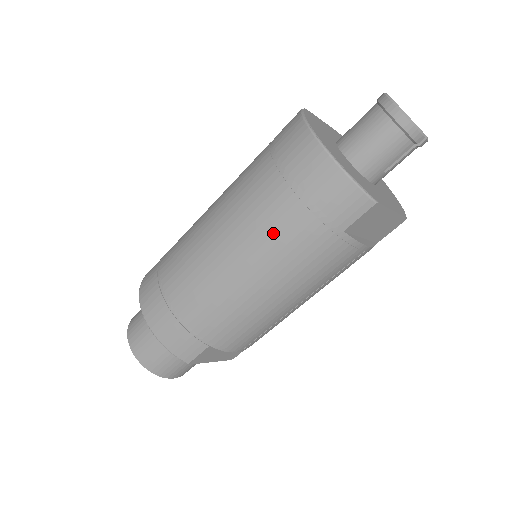
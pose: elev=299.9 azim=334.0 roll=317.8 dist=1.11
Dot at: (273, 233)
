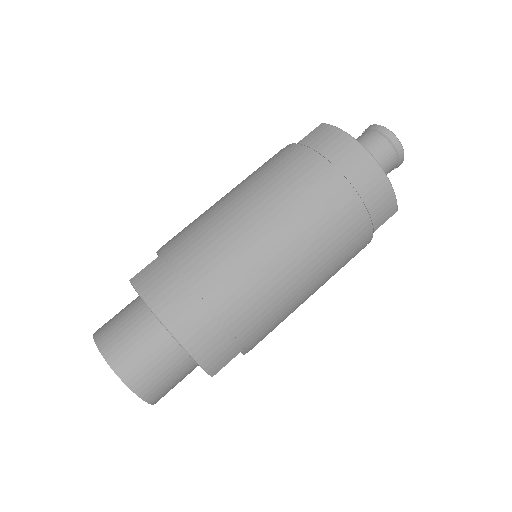
Dot at: (332, 233)
